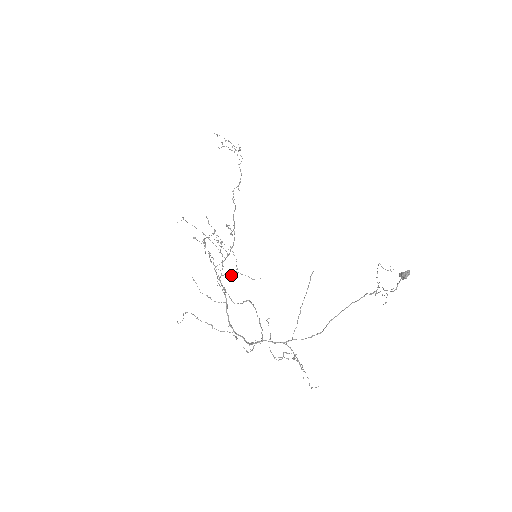
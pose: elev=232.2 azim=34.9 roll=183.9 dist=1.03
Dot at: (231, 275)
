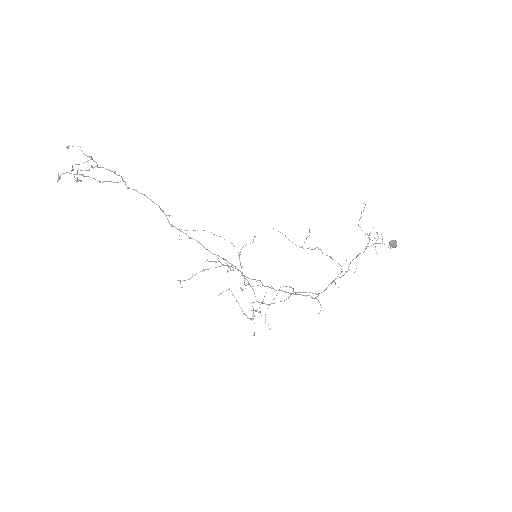
Dot at: (239, 257)
